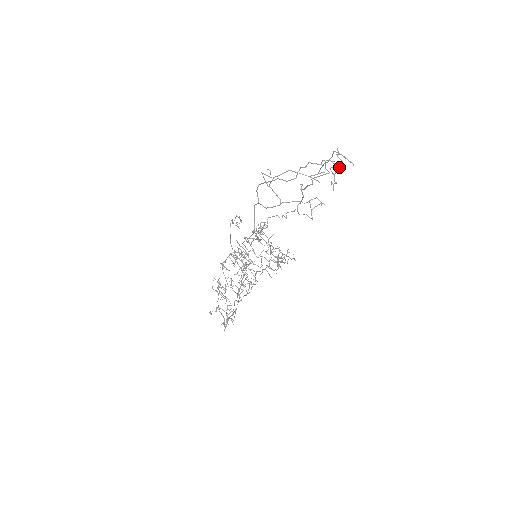
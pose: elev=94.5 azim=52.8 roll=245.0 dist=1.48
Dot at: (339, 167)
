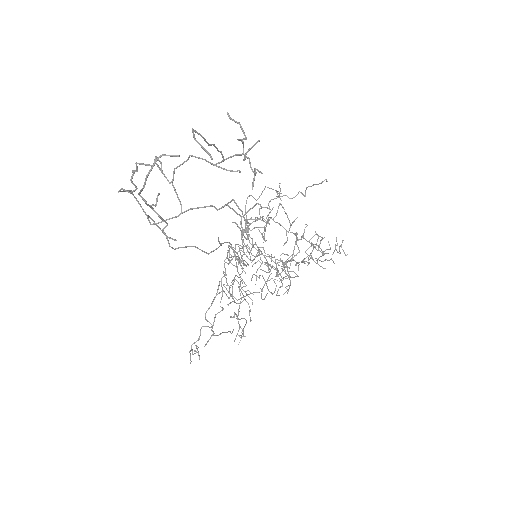
Dot at: (254, 144)
